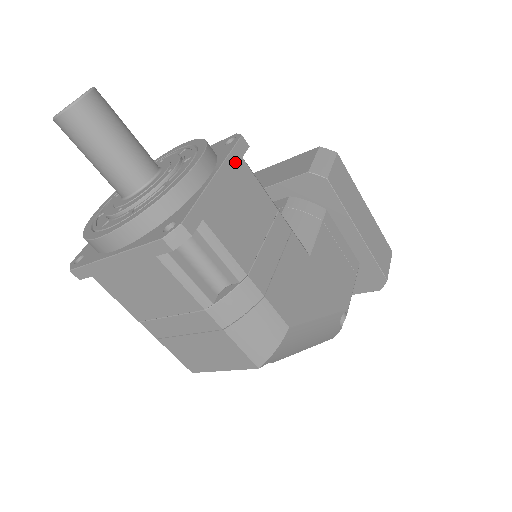
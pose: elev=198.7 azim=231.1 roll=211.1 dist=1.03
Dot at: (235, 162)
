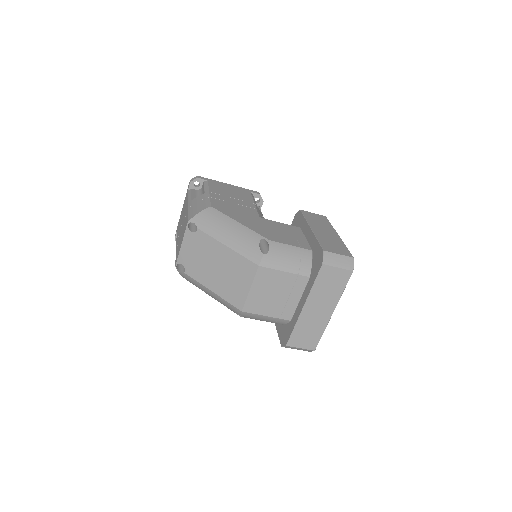
Dot at: (244, 190)
